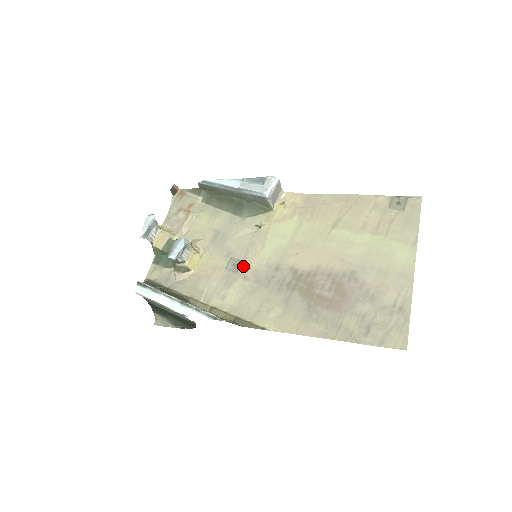
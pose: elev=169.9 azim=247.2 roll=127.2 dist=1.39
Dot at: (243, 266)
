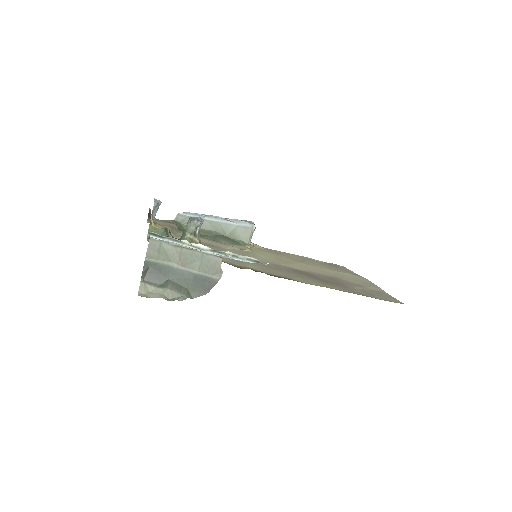
Dot at: occluded
